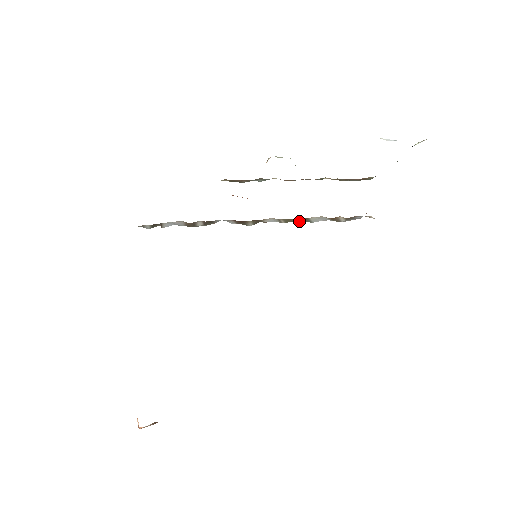
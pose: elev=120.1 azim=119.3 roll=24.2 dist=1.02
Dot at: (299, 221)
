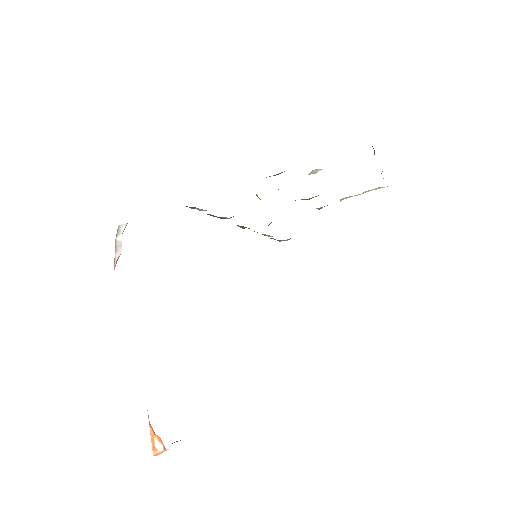
Dot at: occluded
